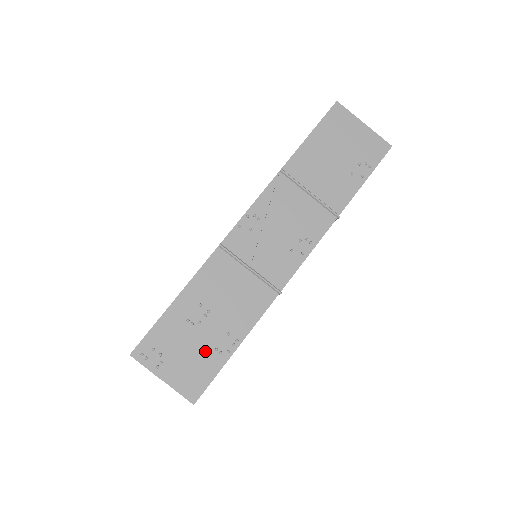
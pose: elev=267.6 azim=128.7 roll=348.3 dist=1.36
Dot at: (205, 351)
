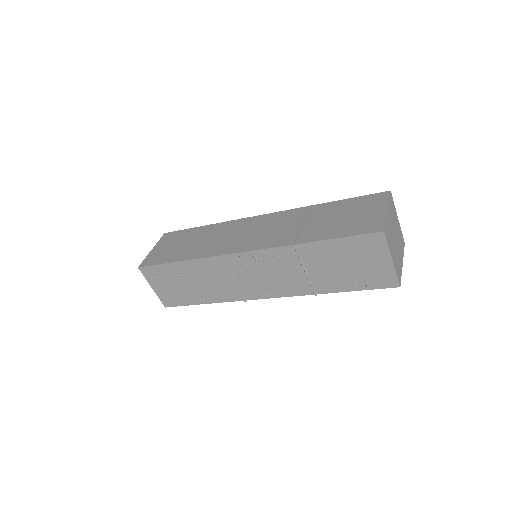
Dot at: (182, 293)
